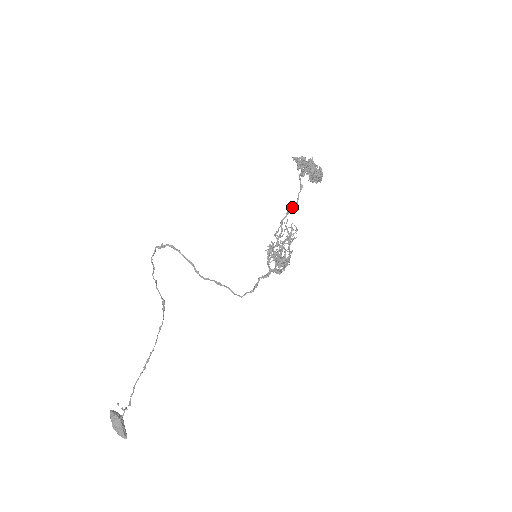
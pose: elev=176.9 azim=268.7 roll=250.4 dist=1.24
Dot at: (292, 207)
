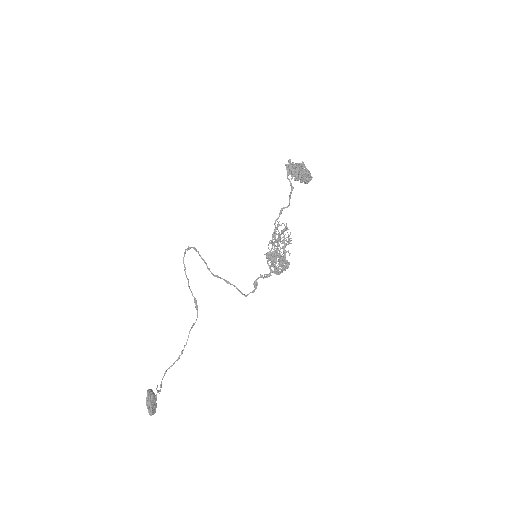
Dot at: occluded
